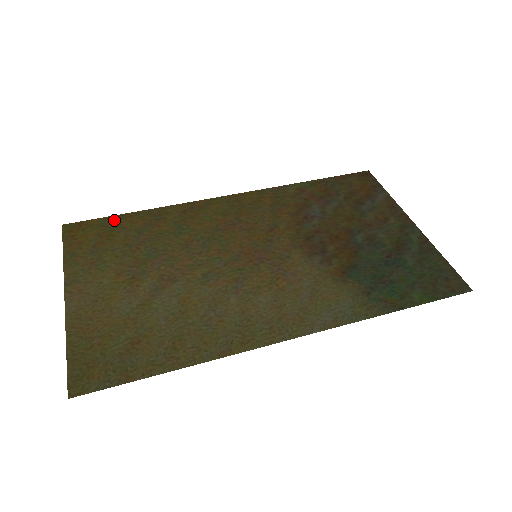
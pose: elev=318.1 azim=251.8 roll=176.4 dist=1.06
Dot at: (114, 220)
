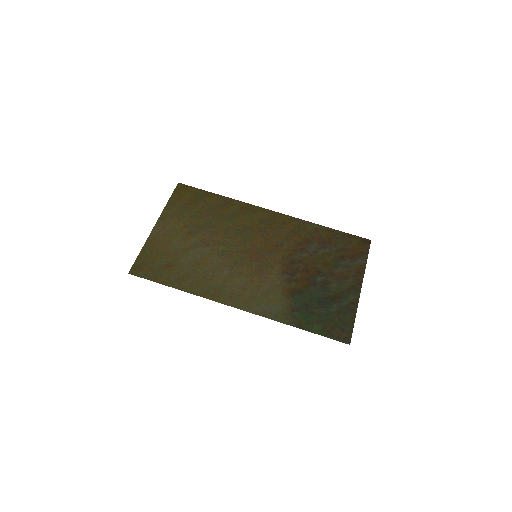
Dot at: (204, 194)
